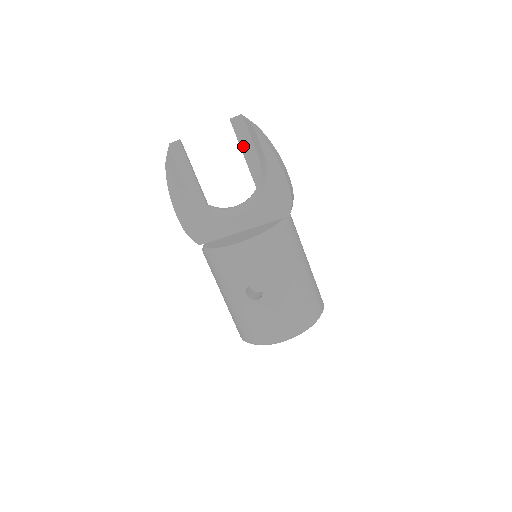
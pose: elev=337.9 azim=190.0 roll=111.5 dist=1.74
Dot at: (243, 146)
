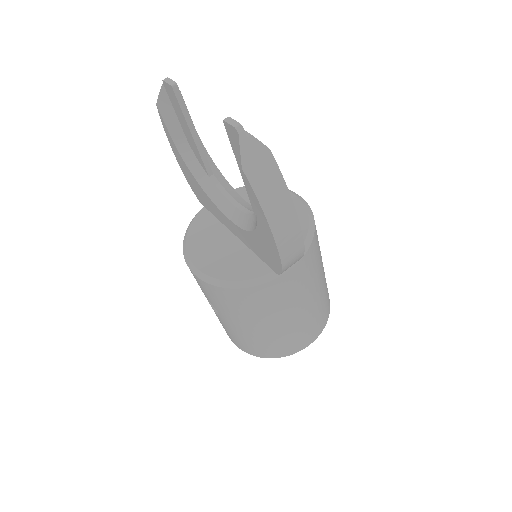
Dot at: (240, 164)
